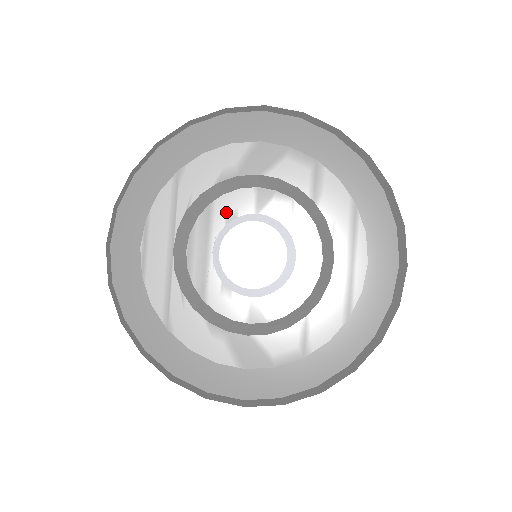
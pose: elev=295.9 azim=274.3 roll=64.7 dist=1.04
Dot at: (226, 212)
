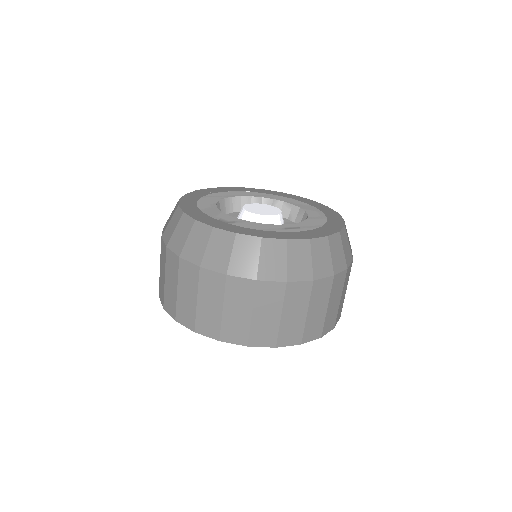
Dot at: occluded
